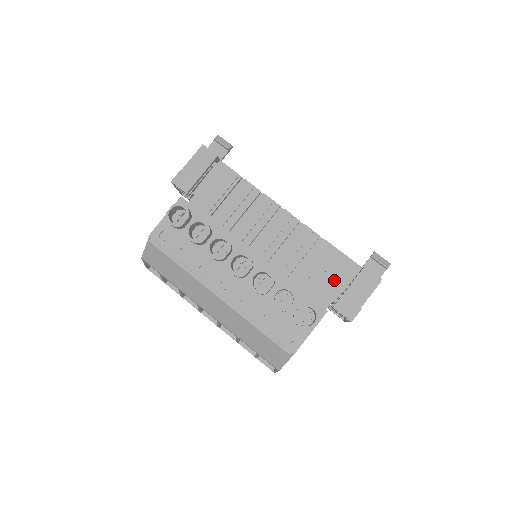
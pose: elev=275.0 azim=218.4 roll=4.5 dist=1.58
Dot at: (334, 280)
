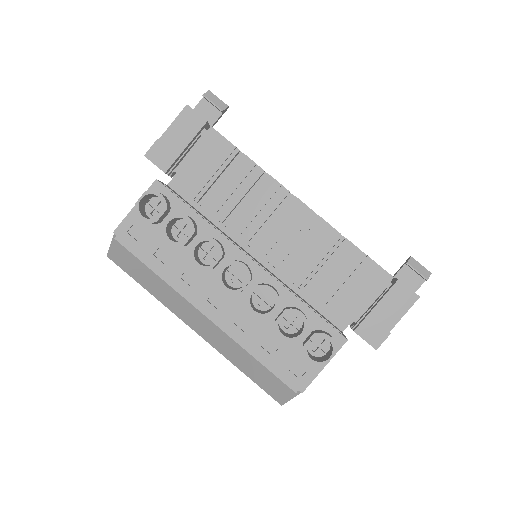
Dot at: (356, 293)
